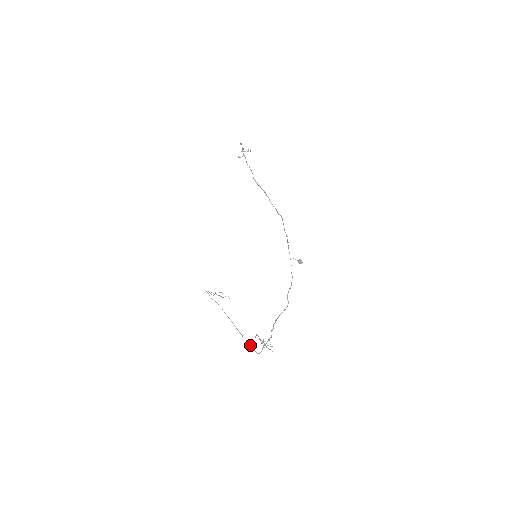
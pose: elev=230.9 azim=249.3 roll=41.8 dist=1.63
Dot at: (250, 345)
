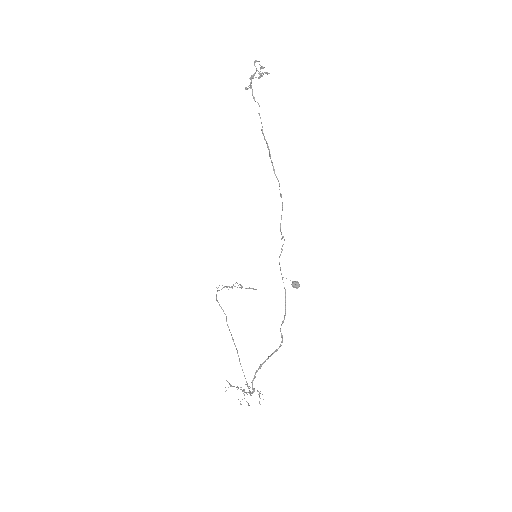
Dot at: occluded
